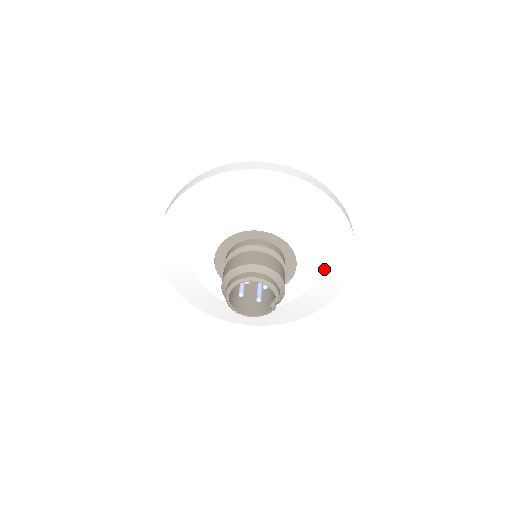
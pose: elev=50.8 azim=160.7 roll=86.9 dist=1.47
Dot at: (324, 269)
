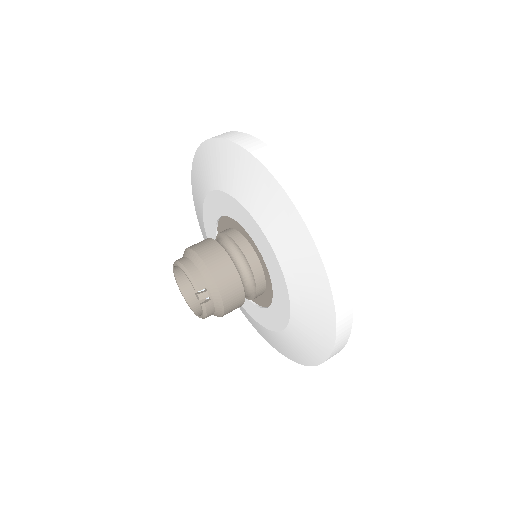
Dot at: (283, 254)
